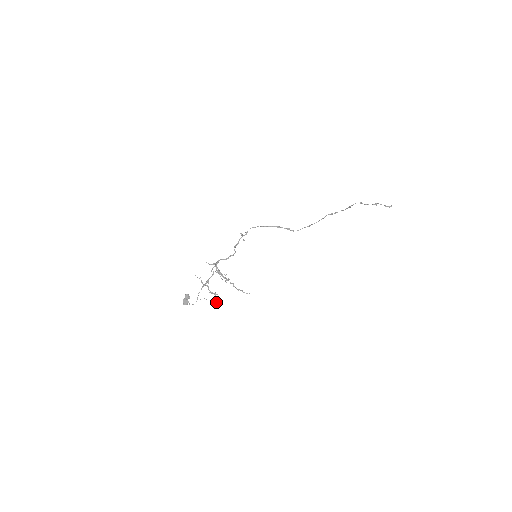
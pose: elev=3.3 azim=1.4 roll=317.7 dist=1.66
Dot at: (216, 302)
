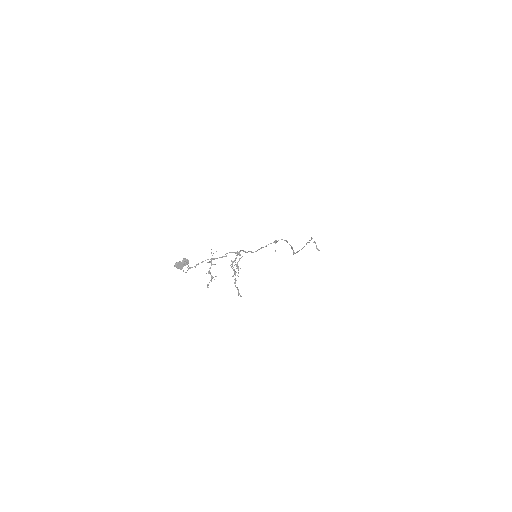
Dot at: (208, 285)
